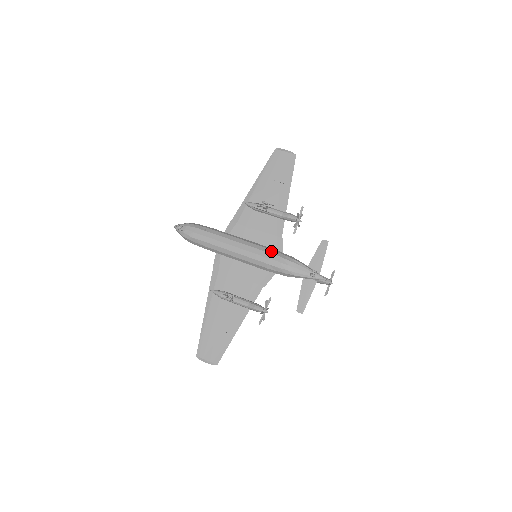
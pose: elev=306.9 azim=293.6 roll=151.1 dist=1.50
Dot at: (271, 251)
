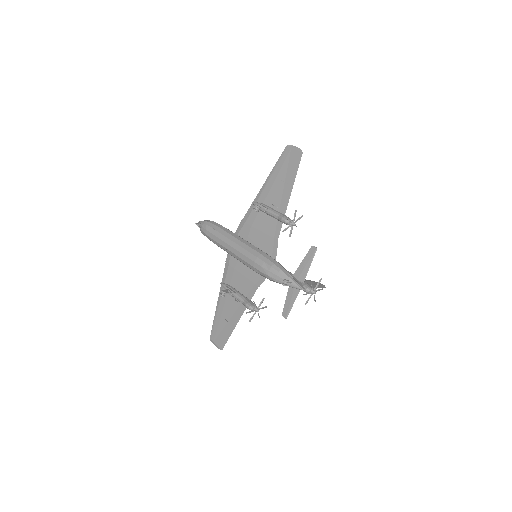
Dot at: (258, 255)
